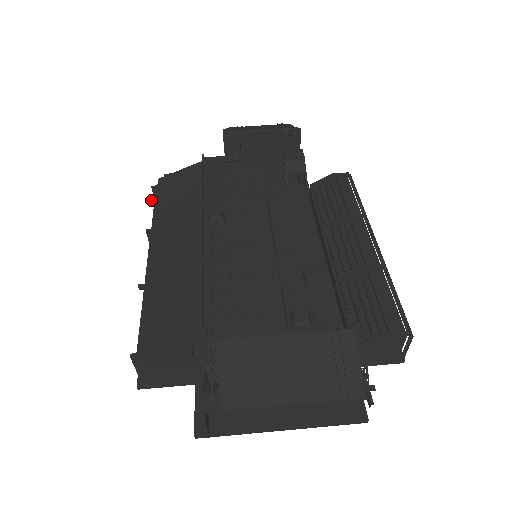
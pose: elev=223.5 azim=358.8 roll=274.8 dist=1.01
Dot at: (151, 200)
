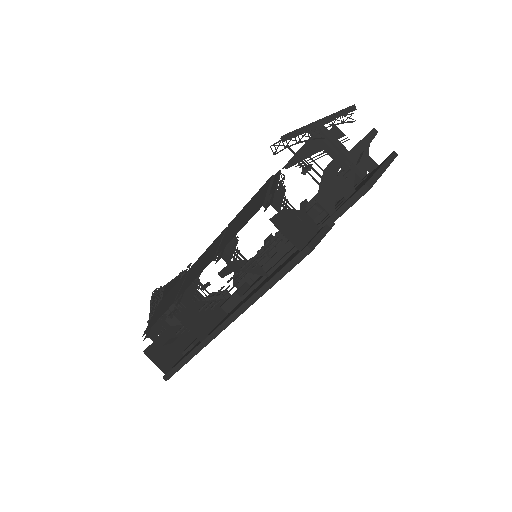
Dot at: (154, 339)
